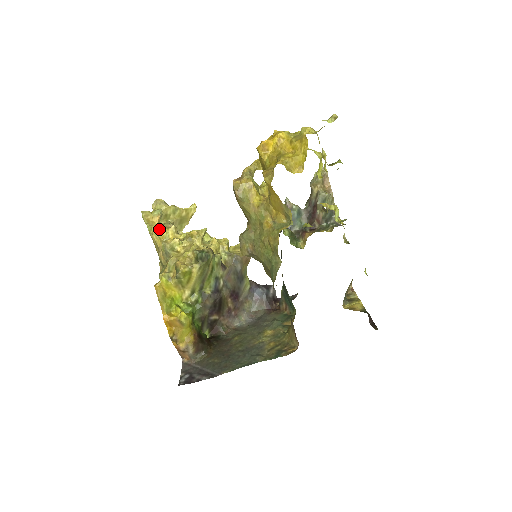
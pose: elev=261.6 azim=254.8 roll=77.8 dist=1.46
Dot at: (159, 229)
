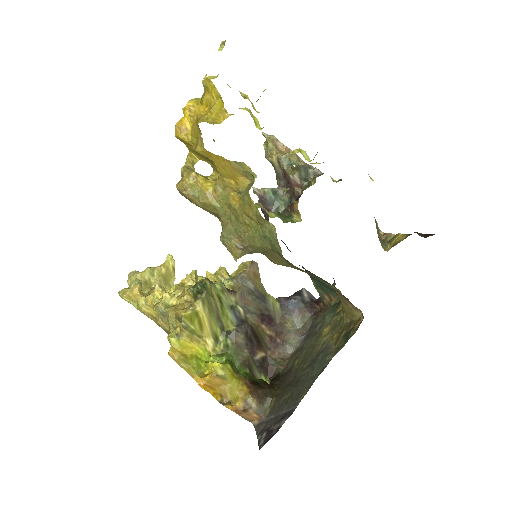
Dot at: (144, 297)
